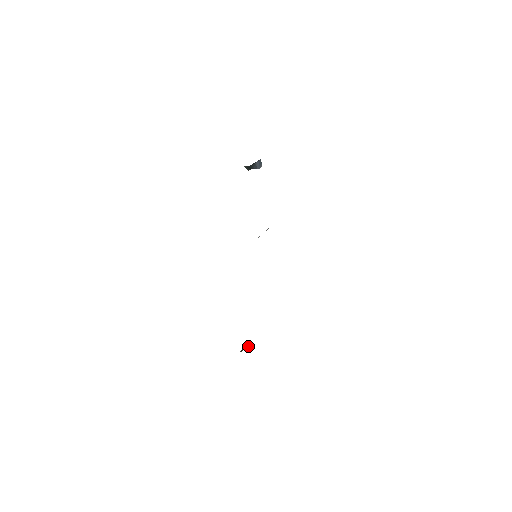
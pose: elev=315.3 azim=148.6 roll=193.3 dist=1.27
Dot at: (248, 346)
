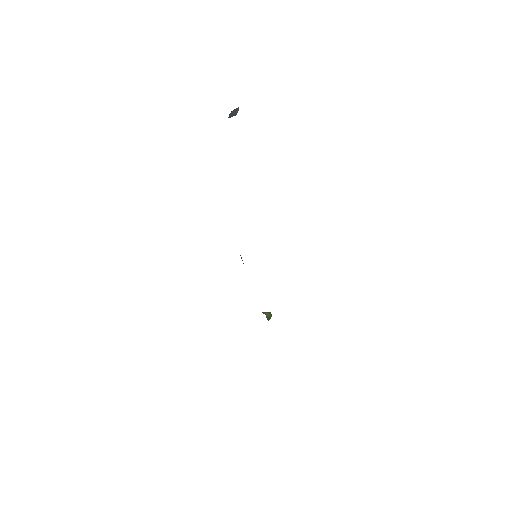
Dot at: occluded
